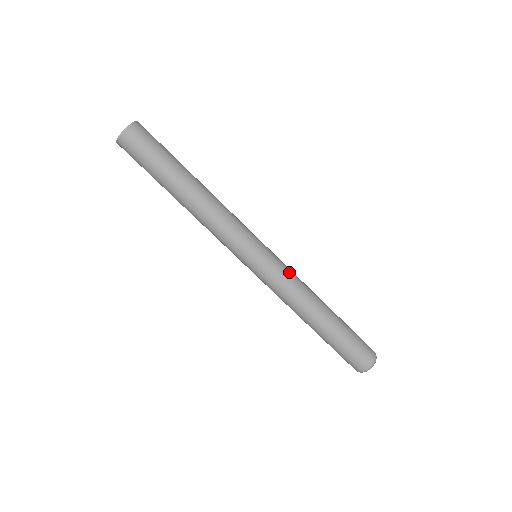
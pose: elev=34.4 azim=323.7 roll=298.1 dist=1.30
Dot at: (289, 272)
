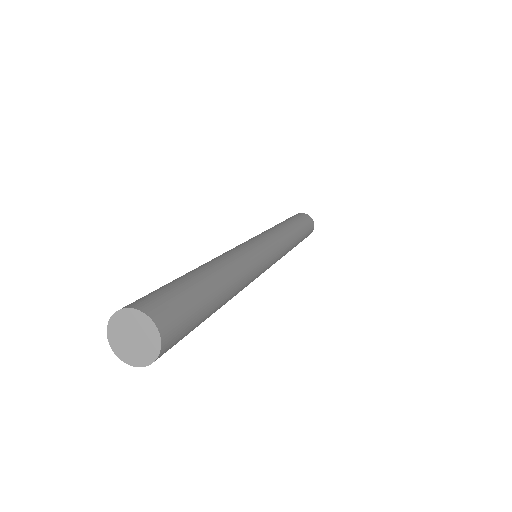
Dot at: (284, 245)
